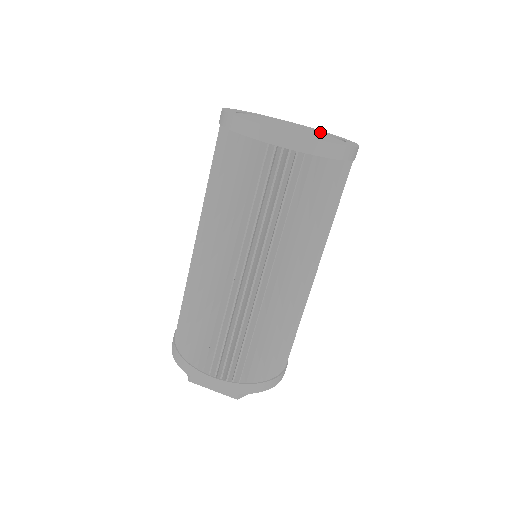
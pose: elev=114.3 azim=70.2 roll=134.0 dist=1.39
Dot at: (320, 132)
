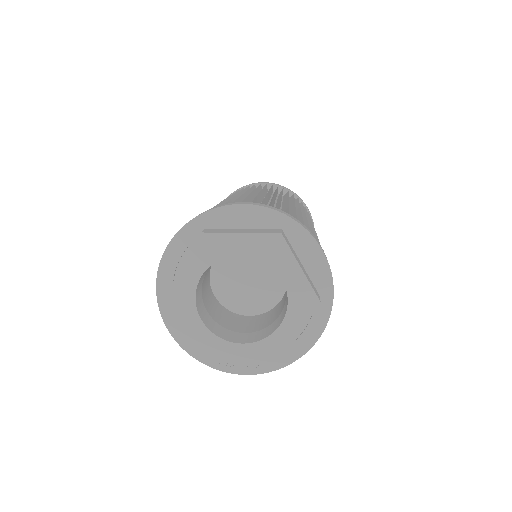
Dot at: occluded
